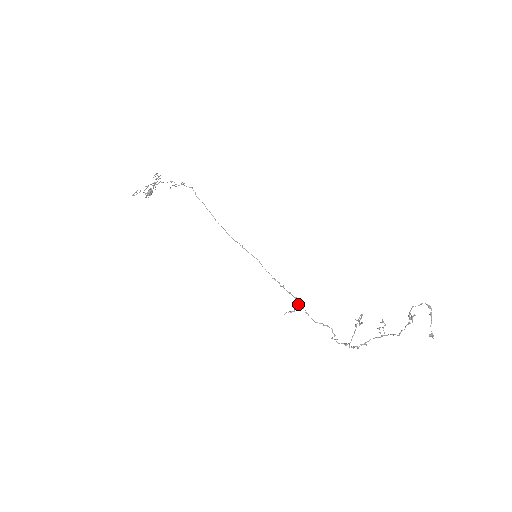
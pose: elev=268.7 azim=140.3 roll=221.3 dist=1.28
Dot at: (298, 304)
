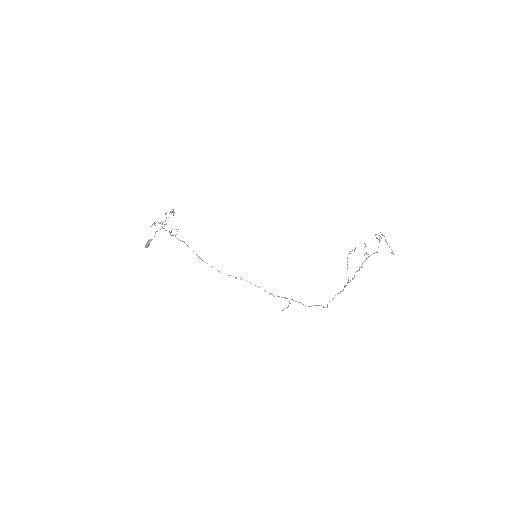
Dot at: occluded
